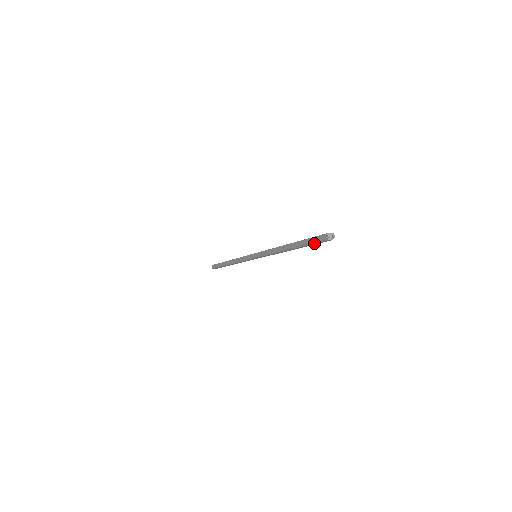
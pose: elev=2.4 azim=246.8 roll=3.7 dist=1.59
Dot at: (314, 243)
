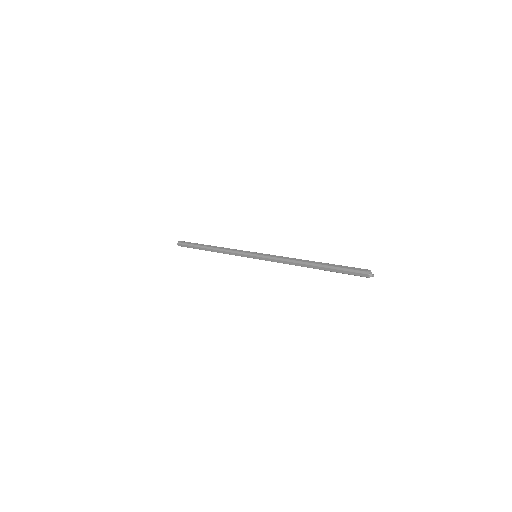
Dot at: (349, 271)
